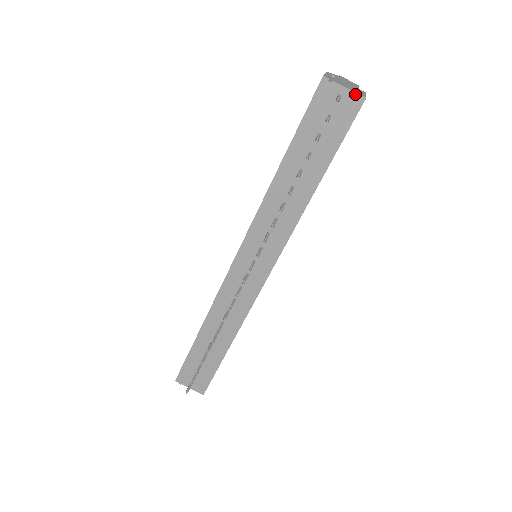
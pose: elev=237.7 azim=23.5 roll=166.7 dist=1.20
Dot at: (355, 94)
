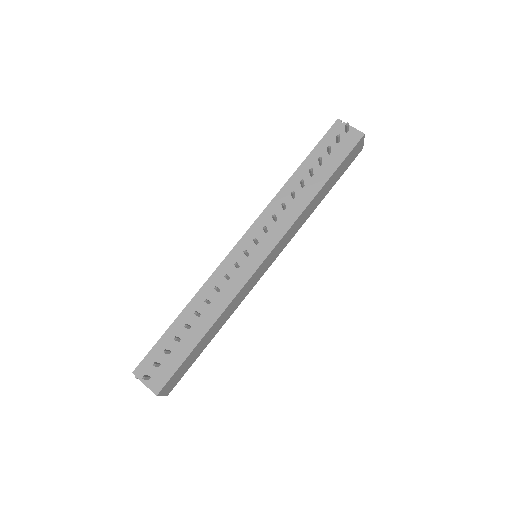
Dot at: (358, 131)
